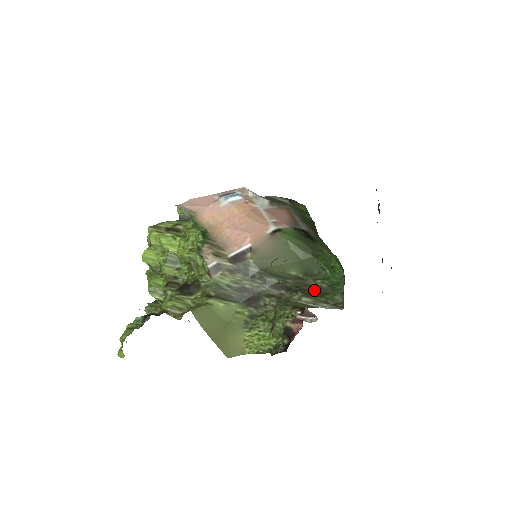
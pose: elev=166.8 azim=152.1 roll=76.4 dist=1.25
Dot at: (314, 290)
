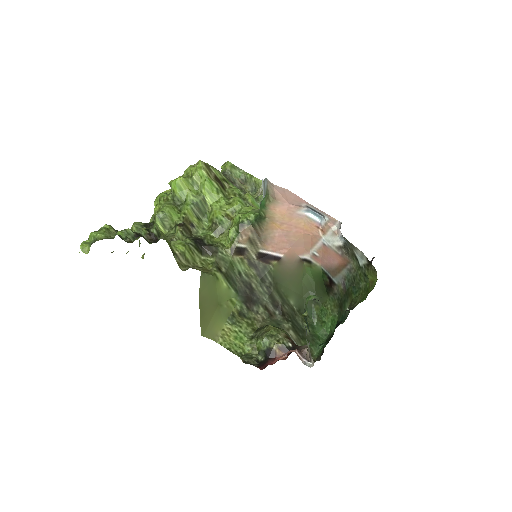
Dot at: (300, 329)
